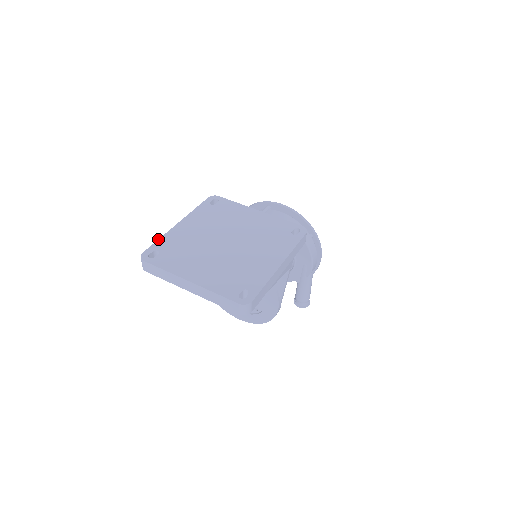
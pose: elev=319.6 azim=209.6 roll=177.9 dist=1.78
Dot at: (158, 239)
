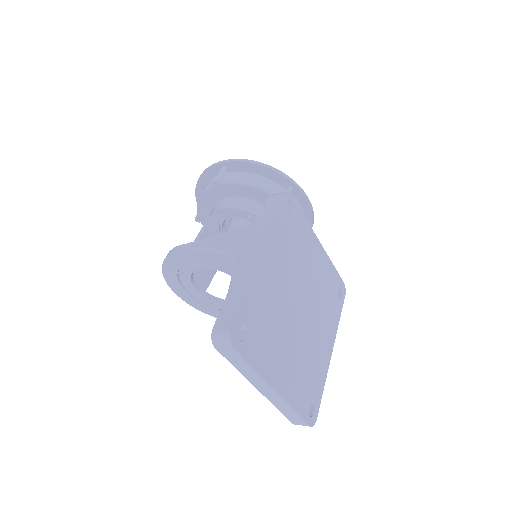
Dot at: (245, 294)
